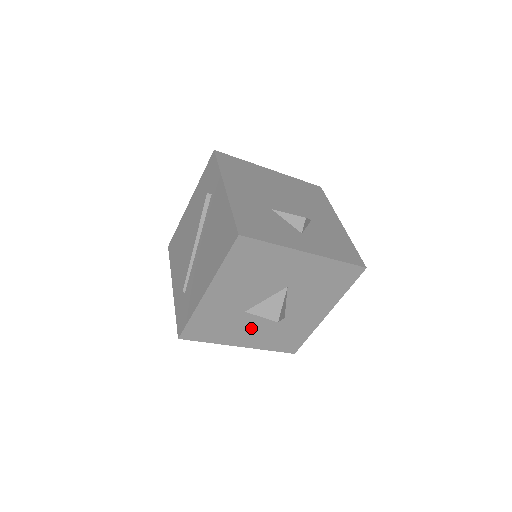
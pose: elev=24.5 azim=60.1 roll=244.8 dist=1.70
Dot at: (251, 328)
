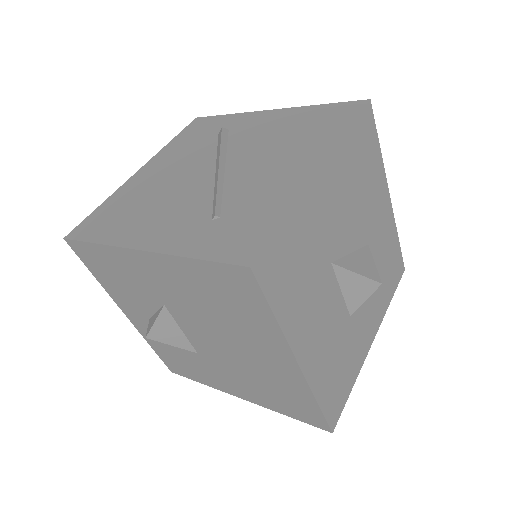
Dot at: (322, 316)
